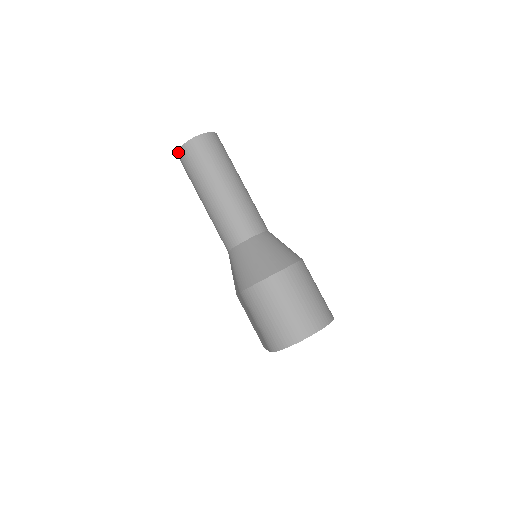
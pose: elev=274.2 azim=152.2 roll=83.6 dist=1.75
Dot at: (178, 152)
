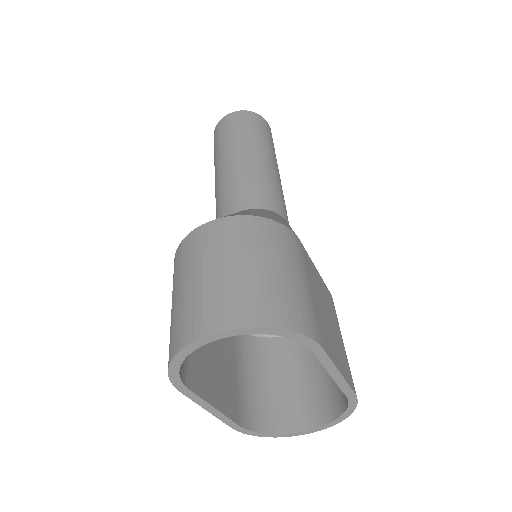
Dot at: occluded
